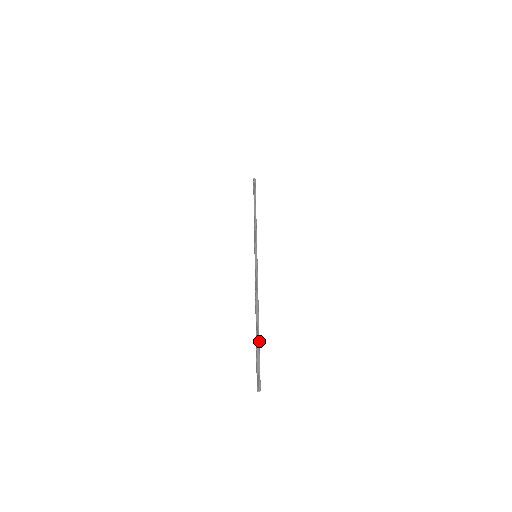
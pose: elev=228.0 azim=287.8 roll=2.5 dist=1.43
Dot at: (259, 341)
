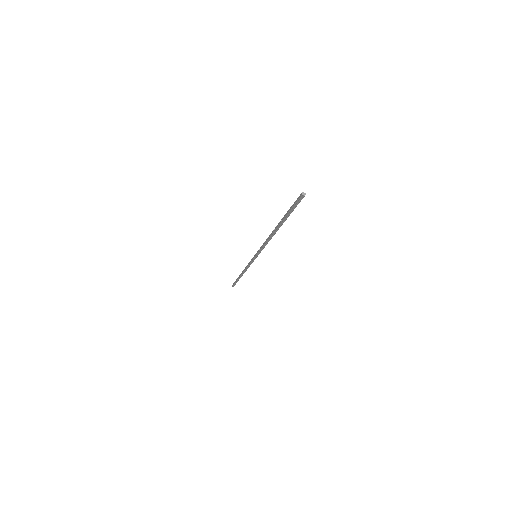
Dot at: (286, 217)
